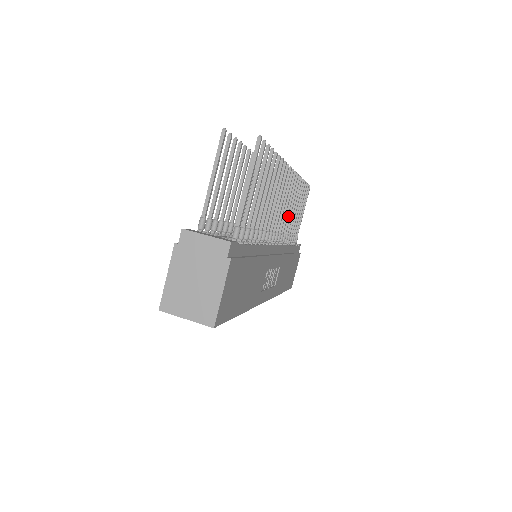
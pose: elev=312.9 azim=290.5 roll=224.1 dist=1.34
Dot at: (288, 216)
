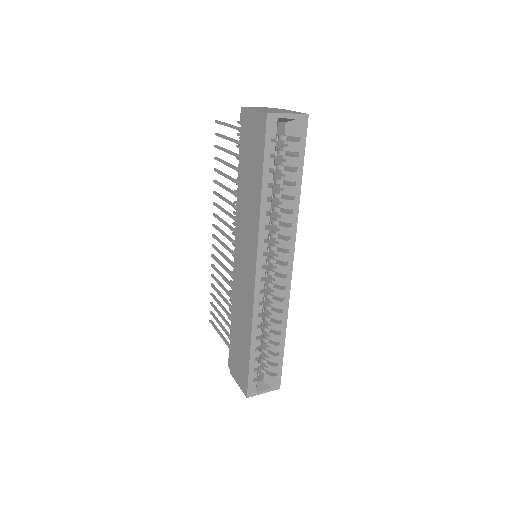
Dot at: occluded
